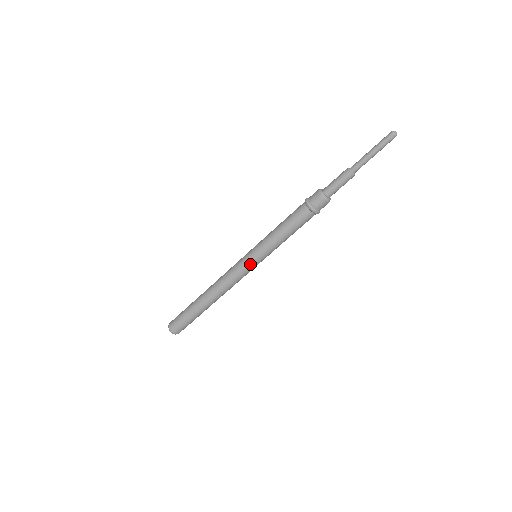
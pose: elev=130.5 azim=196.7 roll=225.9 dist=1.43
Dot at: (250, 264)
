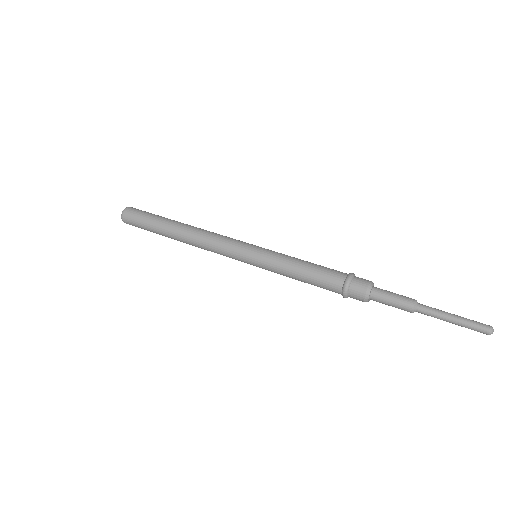
Dot at: (243, 257)
